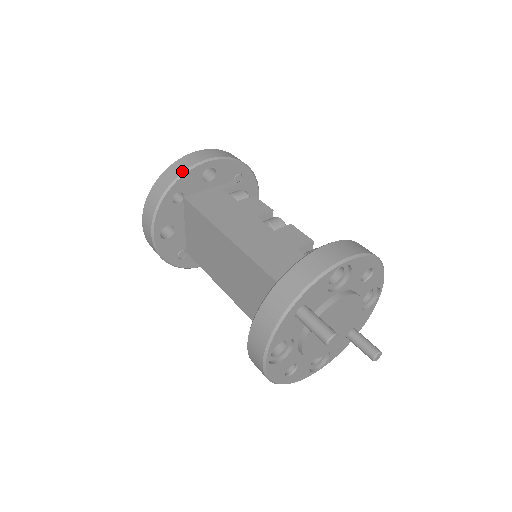
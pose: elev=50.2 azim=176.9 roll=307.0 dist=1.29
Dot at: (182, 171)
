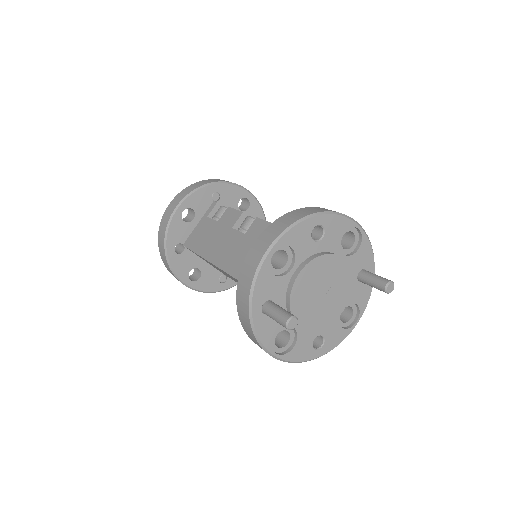
Dot at: (165, 230)
